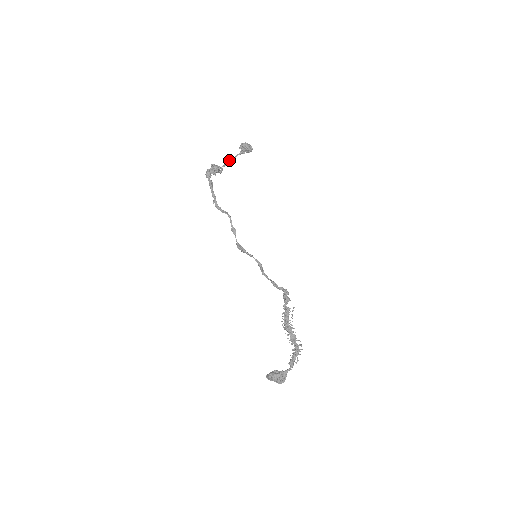
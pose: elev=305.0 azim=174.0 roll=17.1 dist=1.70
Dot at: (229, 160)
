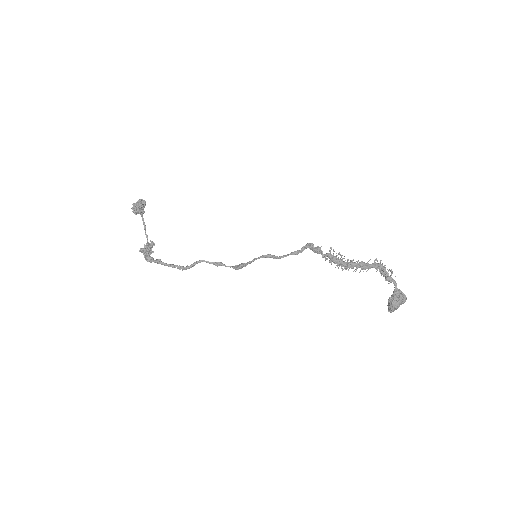
Dot at: occluded
